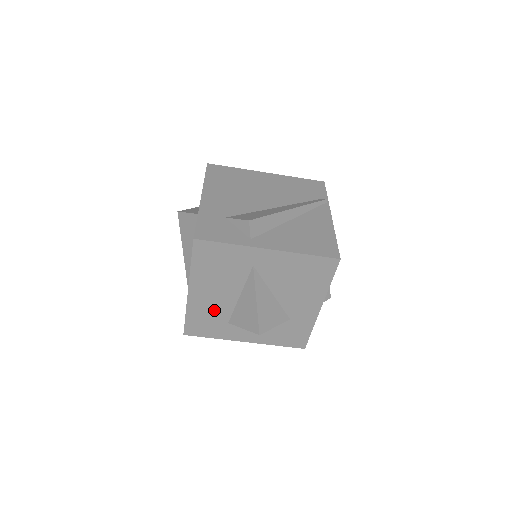
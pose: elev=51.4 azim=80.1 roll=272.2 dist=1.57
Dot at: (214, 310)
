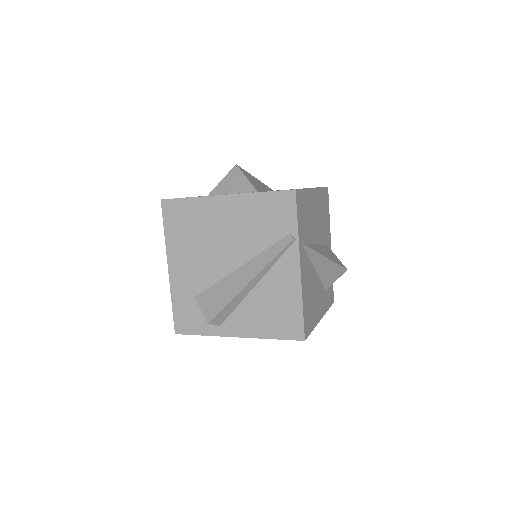
Dot at: occluded
